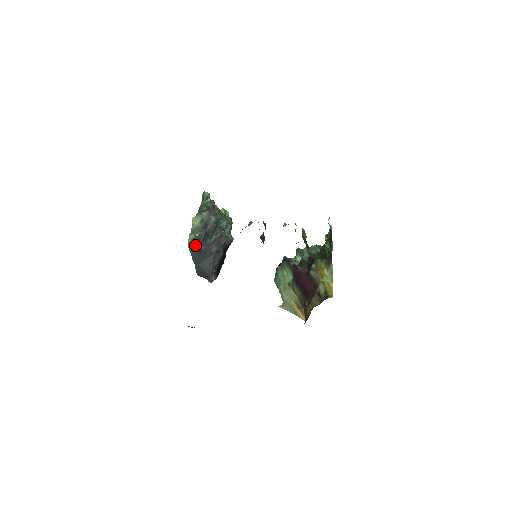
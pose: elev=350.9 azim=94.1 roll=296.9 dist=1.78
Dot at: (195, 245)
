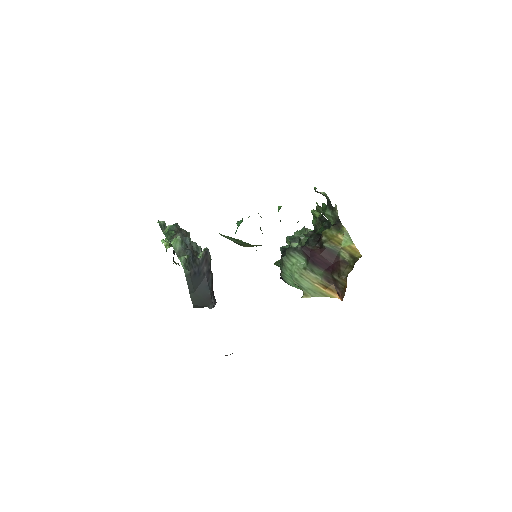
Dot at: (188, 268)
